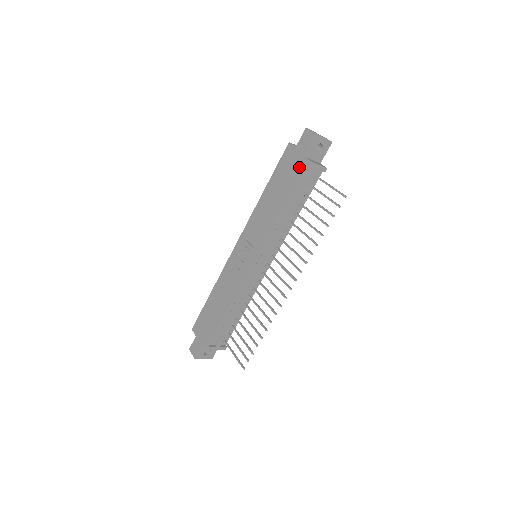
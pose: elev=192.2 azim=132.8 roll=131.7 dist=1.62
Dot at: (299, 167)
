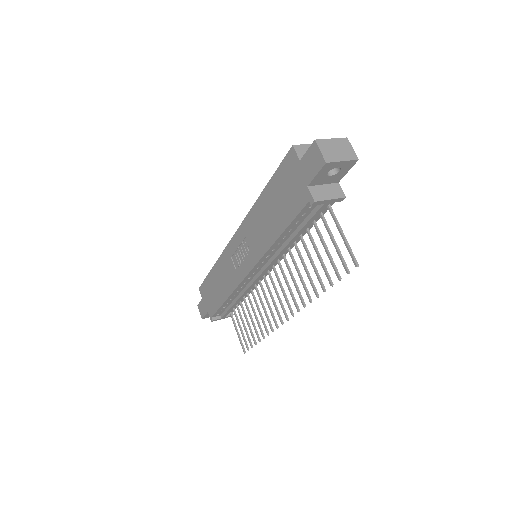
Dot at: (300, 198)
